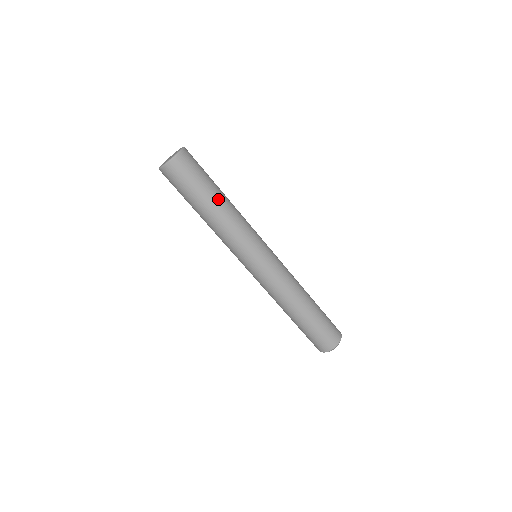
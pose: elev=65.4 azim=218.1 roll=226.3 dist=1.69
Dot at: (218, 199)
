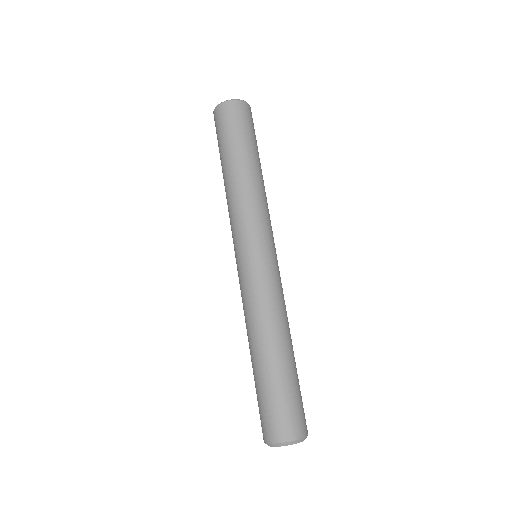
Dot at: (260, 165)
